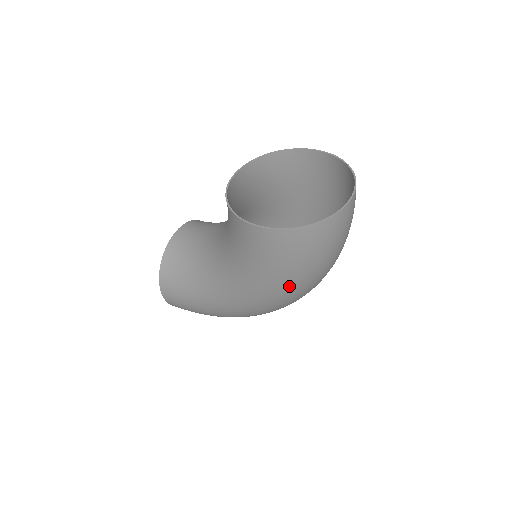
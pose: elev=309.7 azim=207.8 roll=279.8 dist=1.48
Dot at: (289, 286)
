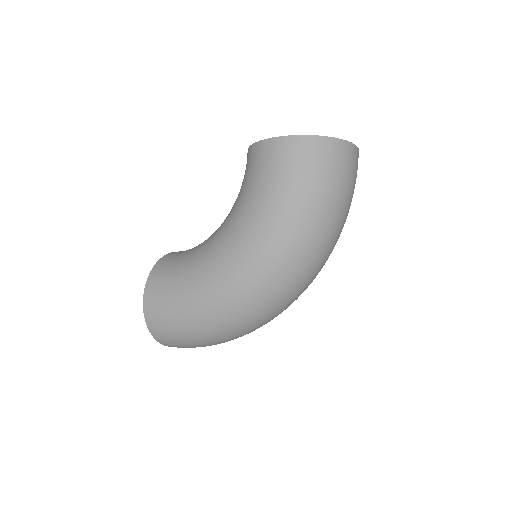
Dot at: (293, 221)
